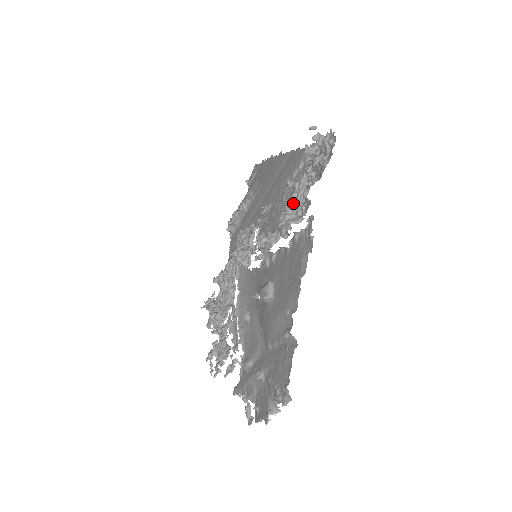
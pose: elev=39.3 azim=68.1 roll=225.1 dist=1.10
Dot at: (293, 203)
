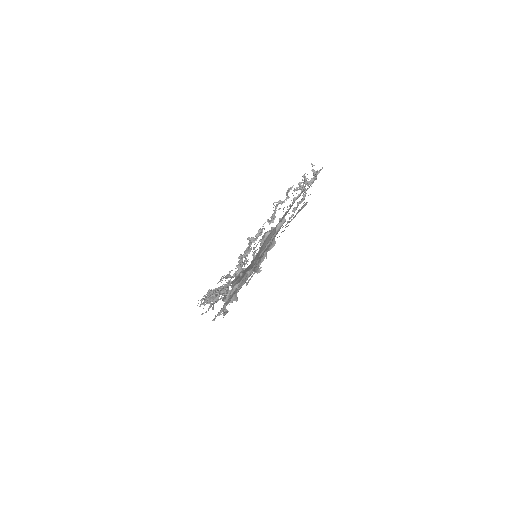
Dot at: (296, 190)
